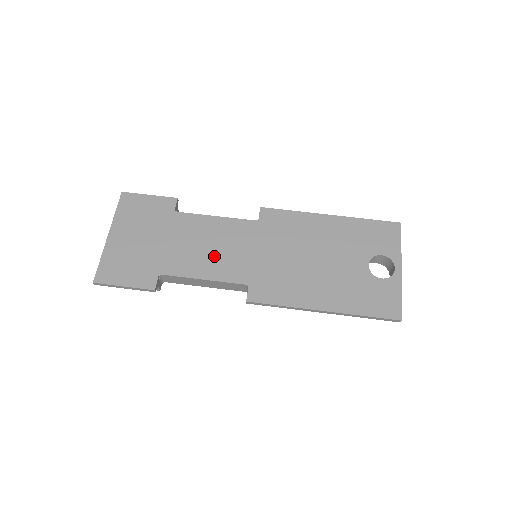
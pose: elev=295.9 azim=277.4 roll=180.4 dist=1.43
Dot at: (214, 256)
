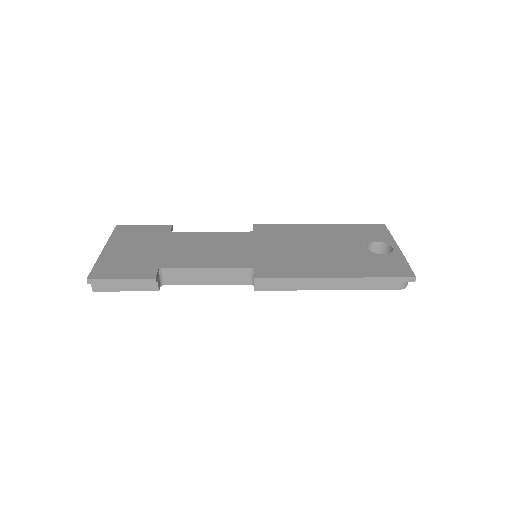
Dot at: (215, 253)
